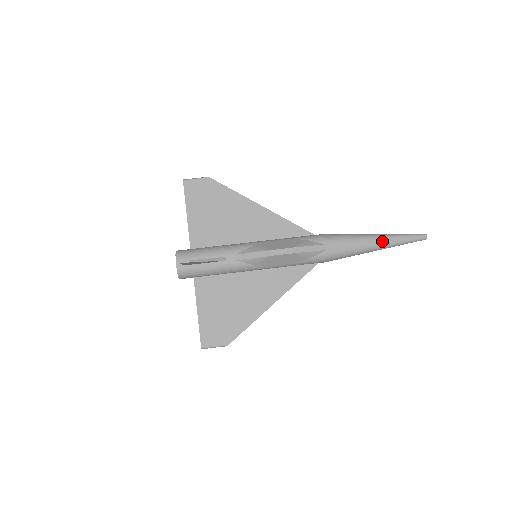
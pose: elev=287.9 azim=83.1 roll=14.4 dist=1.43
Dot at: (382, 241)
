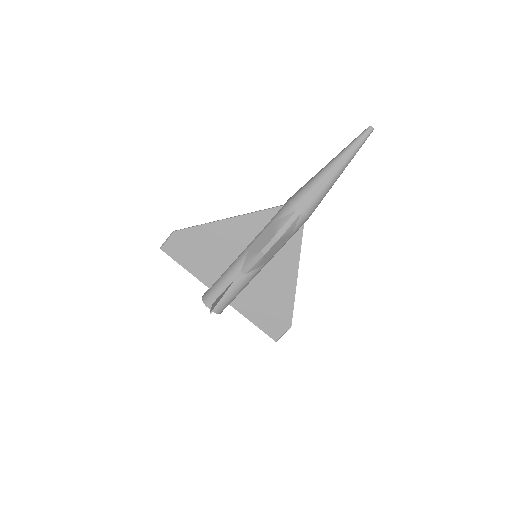
Dot at: (338, 167)
